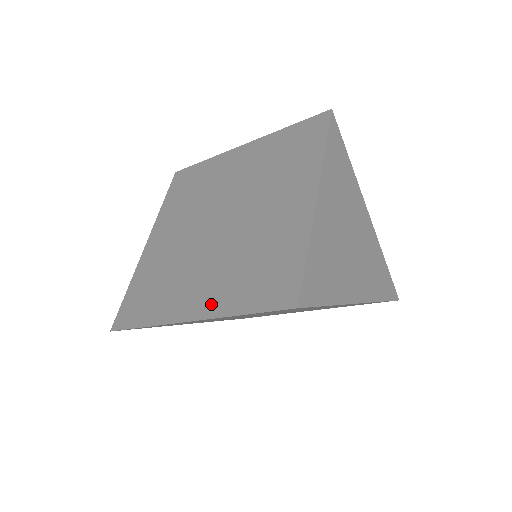
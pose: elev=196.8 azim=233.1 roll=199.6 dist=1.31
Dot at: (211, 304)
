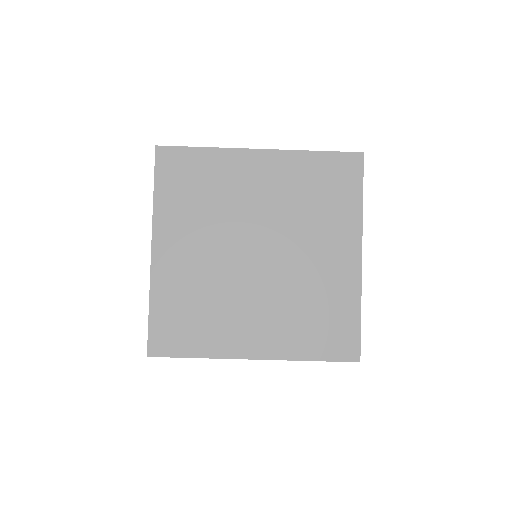
Dot at: occluded
